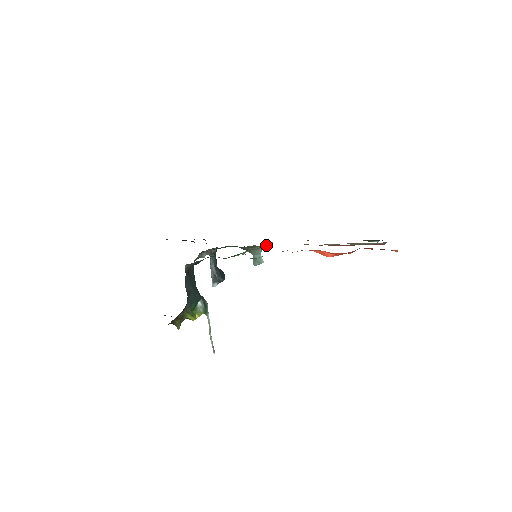
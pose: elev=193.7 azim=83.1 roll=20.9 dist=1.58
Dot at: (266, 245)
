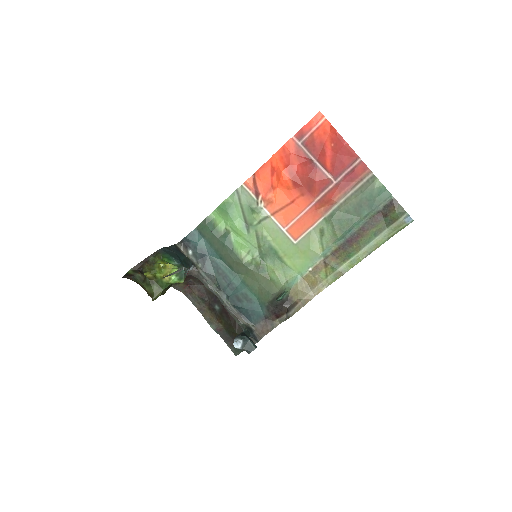
Dot at: (291, 285)
